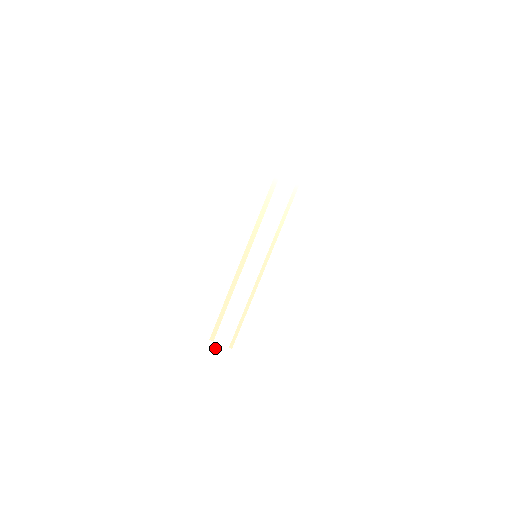
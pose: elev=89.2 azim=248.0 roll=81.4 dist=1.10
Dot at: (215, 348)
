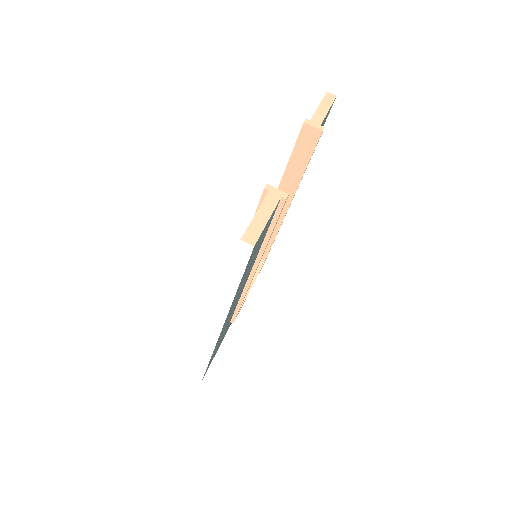
Dot at: (205, 353)
